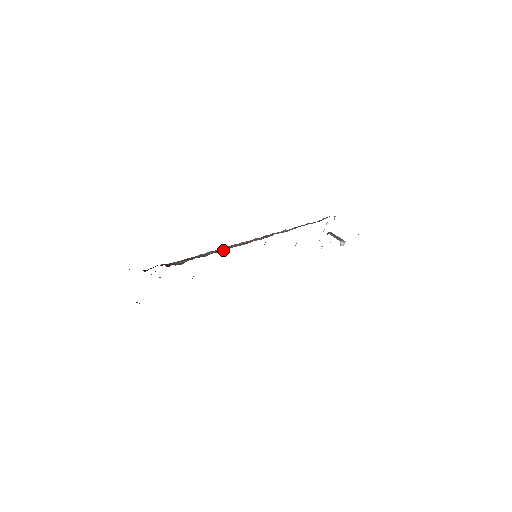
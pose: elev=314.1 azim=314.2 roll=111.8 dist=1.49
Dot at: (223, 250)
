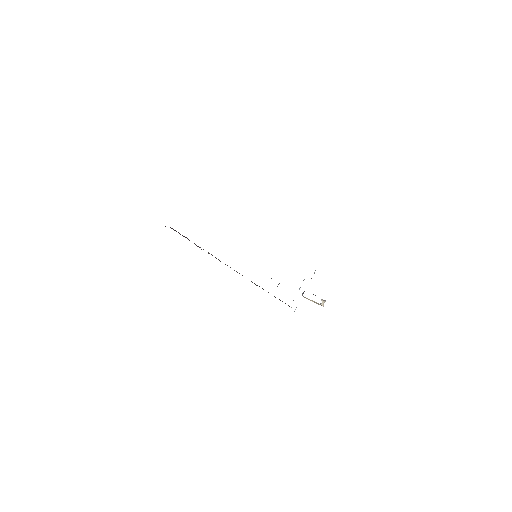
Dot at: occluded
